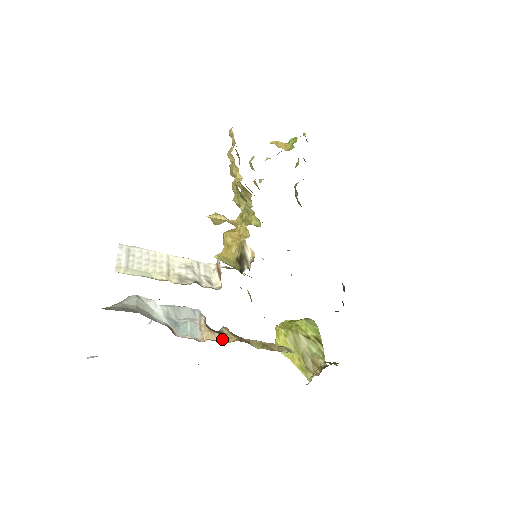
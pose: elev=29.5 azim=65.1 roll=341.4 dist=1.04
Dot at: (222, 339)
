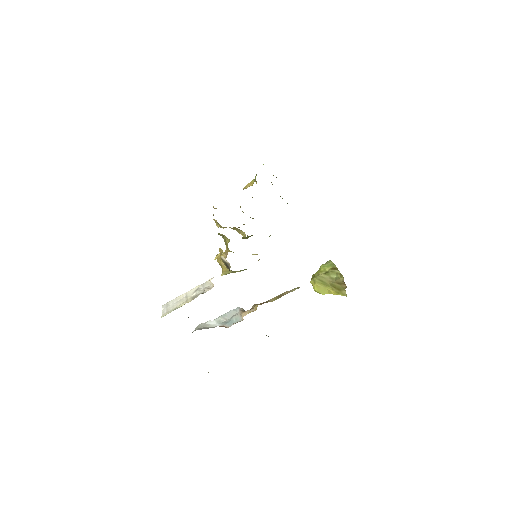
Dot at: (252, 311)
